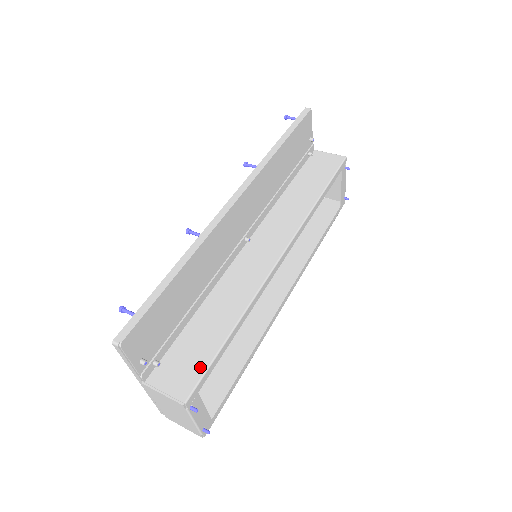
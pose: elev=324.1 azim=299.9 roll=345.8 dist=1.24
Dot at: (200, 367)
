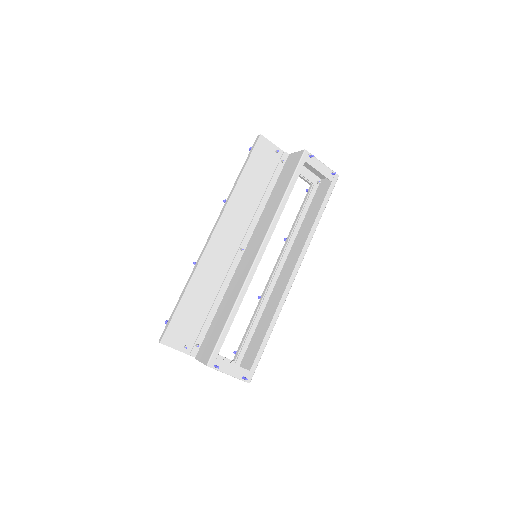
Dot at: (215, 342)
